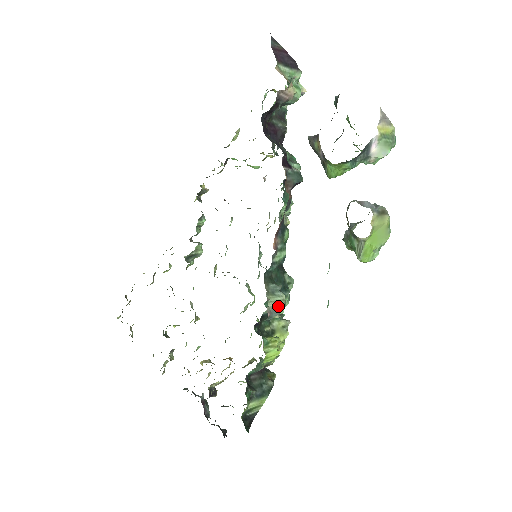
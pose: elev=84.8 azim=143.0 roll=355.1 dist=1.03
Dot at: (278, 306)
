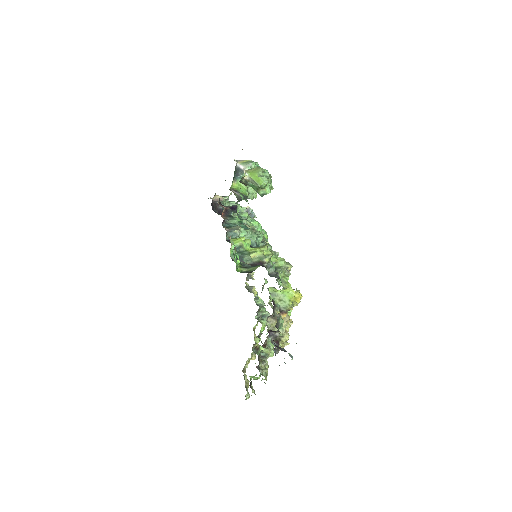
Dot at: (235, 228)
